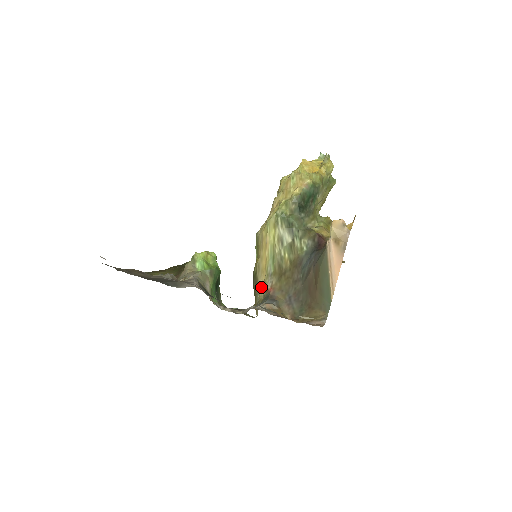
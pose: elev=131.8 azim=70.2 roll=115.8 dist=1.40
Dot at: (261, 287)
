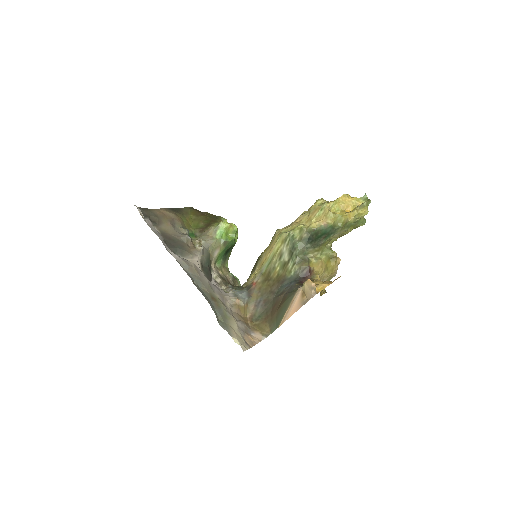
Dot at: (254, 274)
